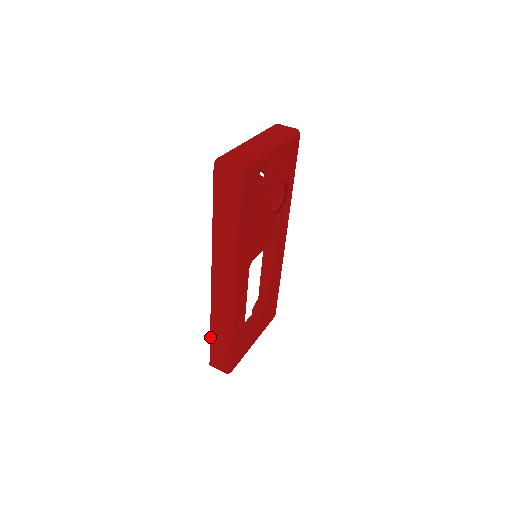
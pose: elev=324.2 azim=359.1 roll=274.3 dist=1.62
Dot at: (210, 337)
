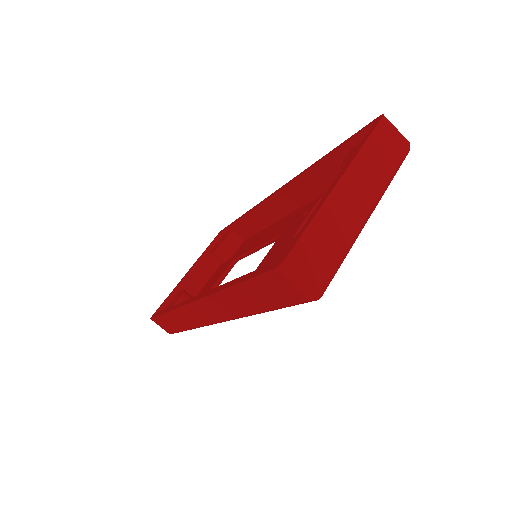
Dot at: (163, 314)
